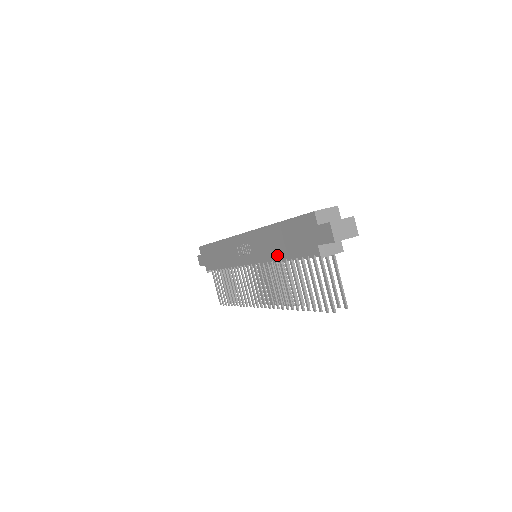
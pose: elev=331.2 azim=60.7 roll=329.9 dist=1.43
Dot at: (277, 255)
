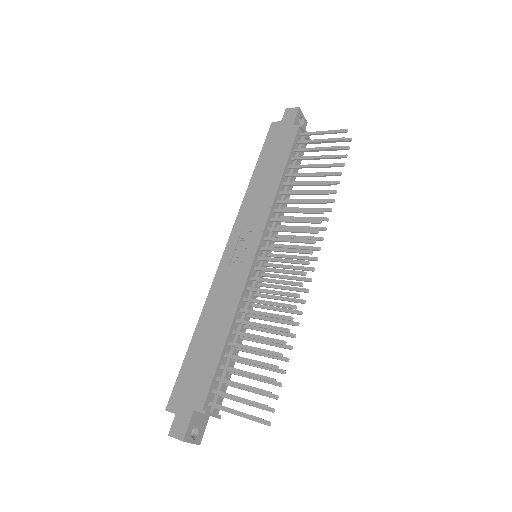
Dot at: (274, 184)
